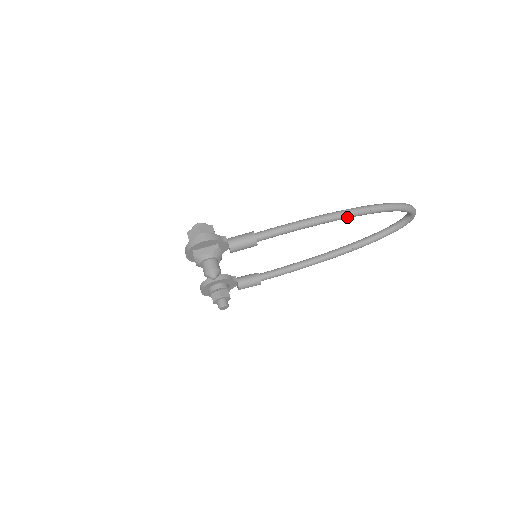
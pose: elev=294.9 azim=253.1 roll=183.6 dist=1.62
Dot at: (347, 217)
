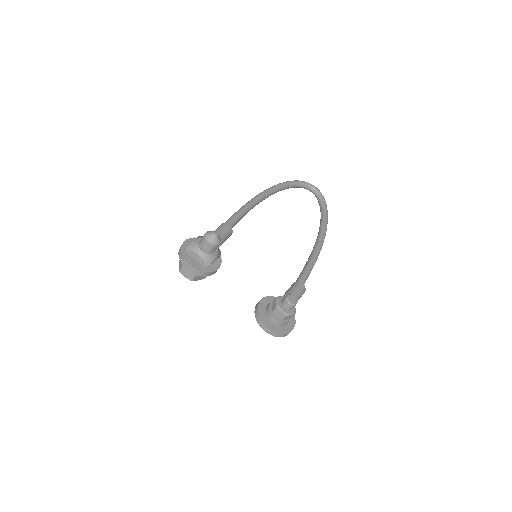
Dot at: (266, 192)
